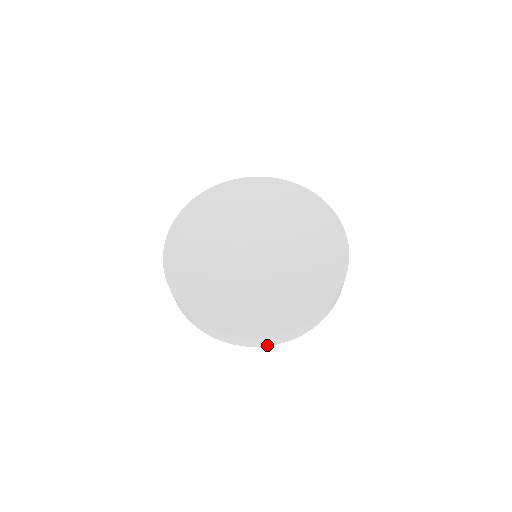
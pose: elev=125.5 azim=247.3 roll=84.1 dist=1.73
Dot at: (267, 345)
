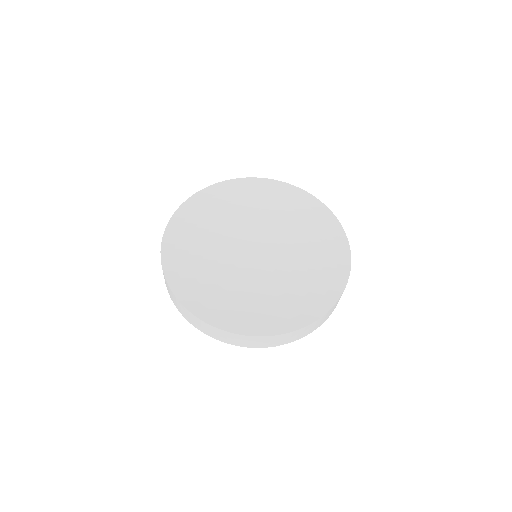
Dot at: (311, 332)
